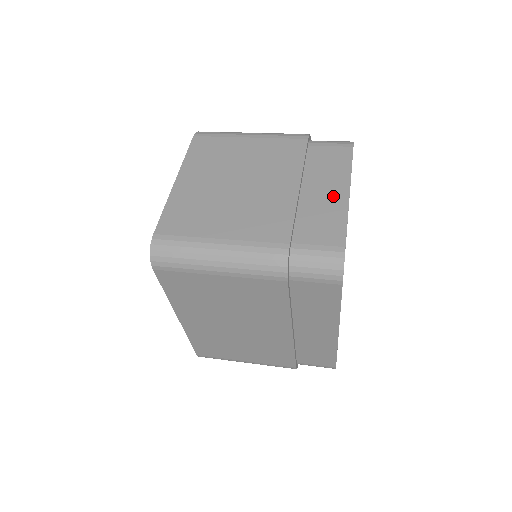
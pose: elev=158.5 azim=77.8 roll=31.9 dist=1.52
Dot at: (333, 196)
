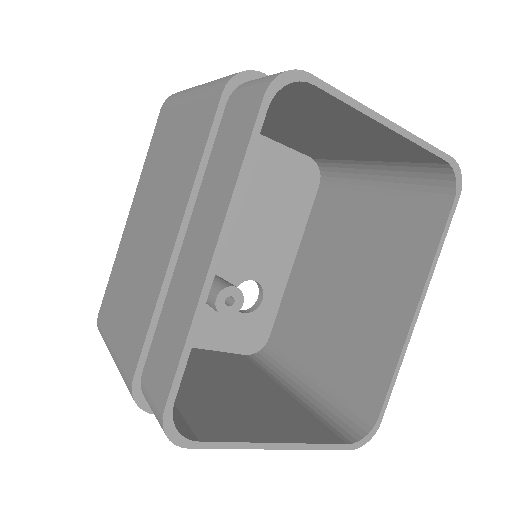
Dot at: occluded
